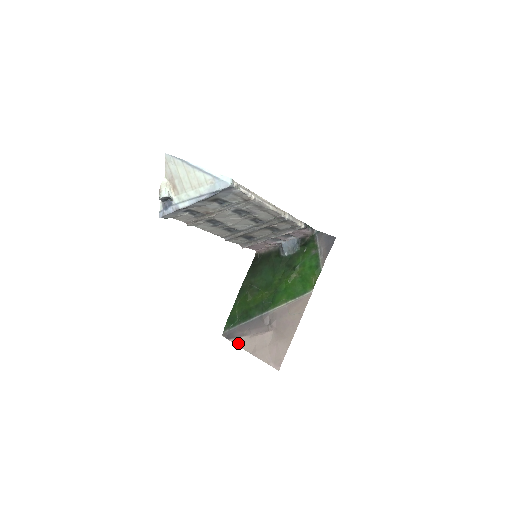
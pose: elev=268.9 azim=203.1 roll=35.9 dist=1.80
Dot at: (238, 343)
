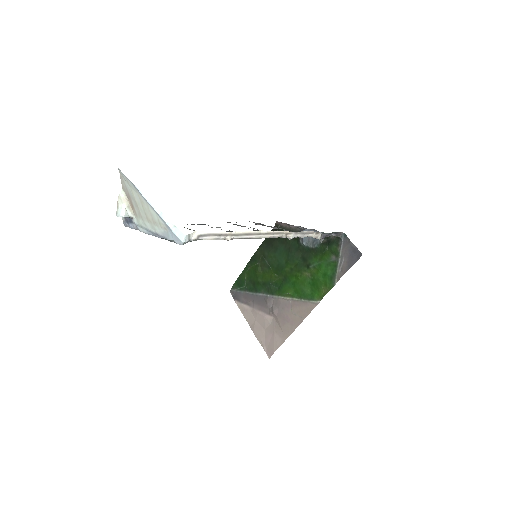
Dot at: (241, 309)
